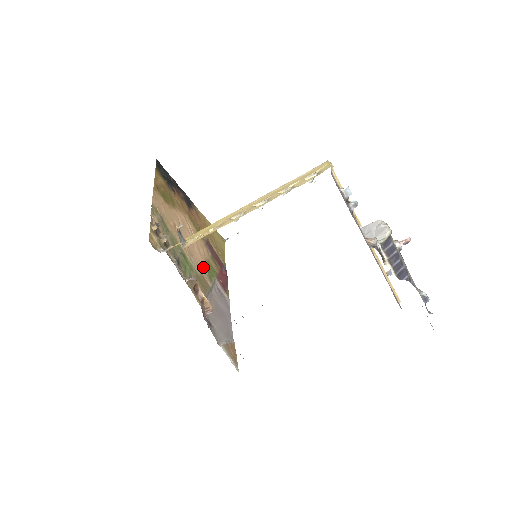
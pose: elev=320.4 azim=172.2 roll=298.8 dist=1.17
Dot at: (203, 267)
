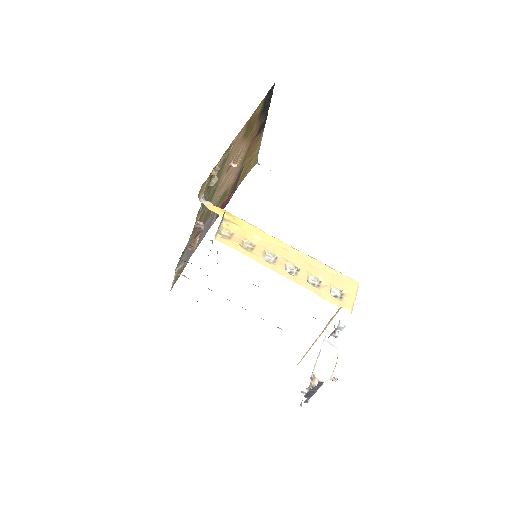
Dot at: (219, 198)
